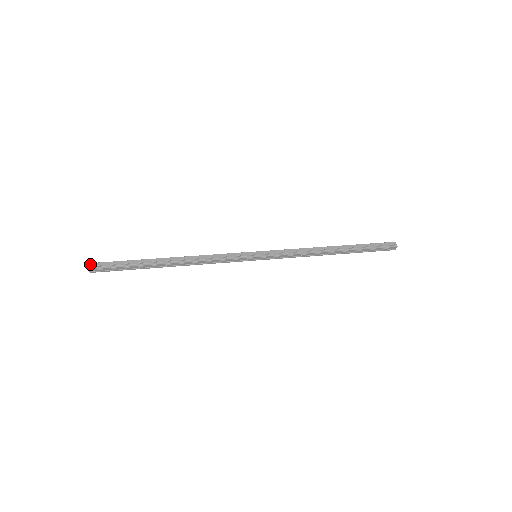
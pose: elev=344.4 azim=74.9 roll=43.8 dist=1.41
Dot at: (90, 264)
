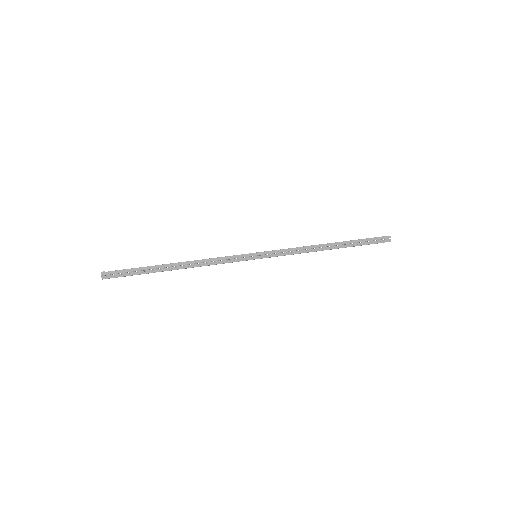
Dot at: (102, 273)
